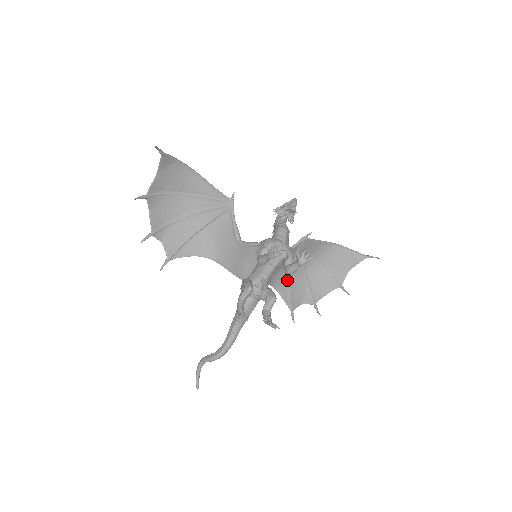
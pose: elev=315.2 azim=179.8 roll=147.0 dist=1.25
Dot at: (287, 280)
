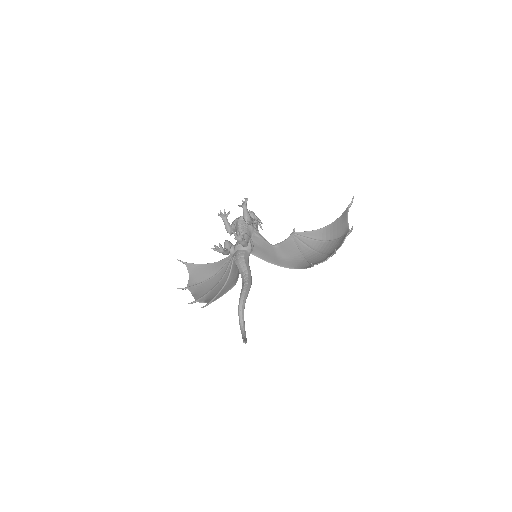
Dot at: (303, 262)
